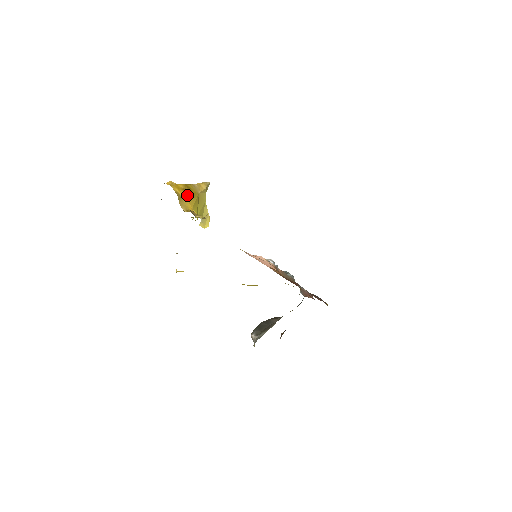
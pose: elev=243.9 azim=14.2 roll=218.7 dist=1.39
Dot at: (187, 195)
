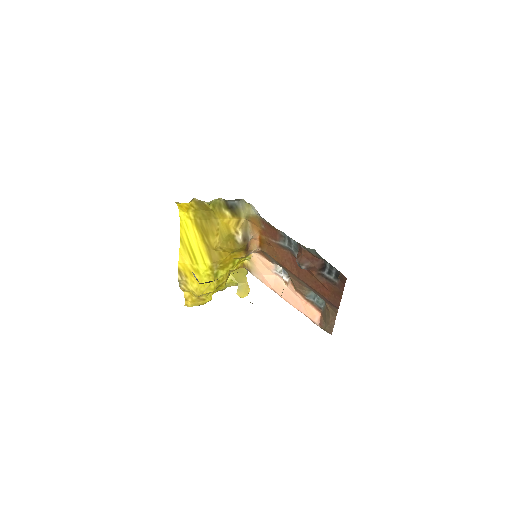
Dot at: occluded
